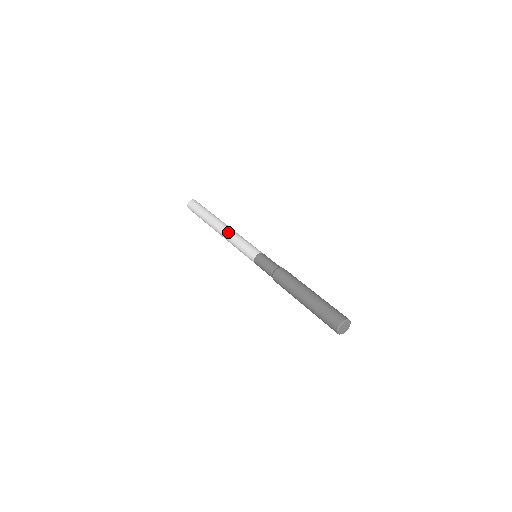
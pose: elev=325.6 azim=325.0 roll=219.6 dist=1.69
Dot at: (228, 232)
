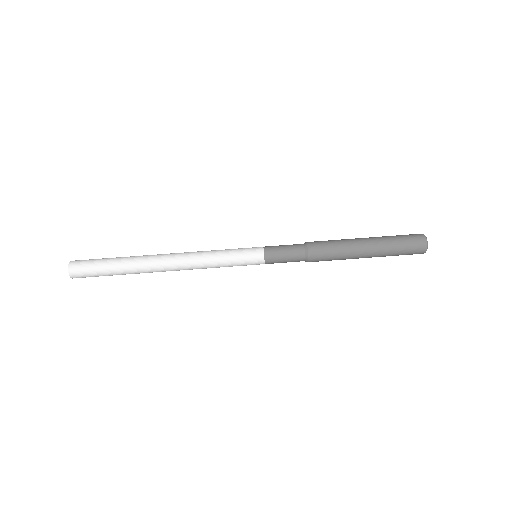
Dot at: (192, 268)
